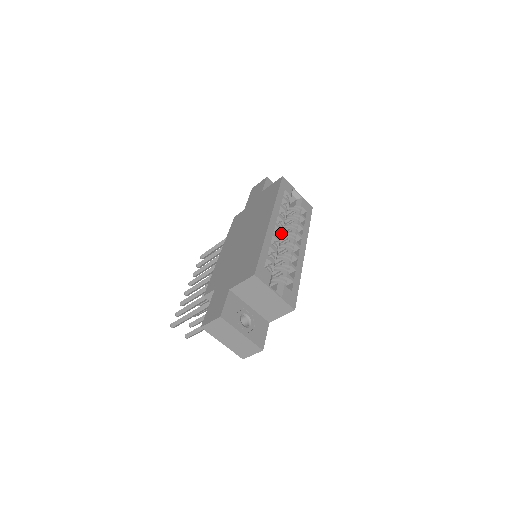
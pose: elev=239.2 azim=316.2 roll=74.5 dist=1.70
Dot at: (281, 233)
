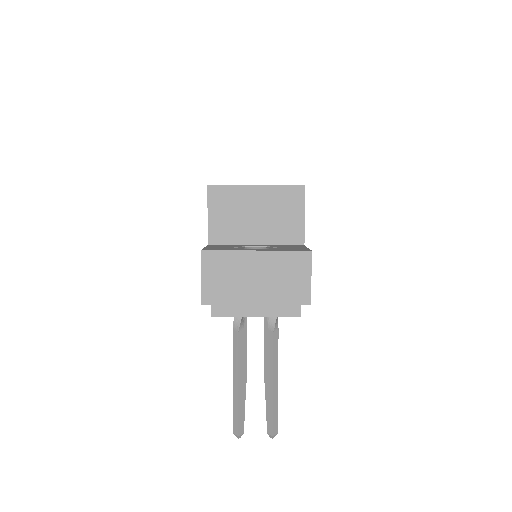
Dot at: occluded
